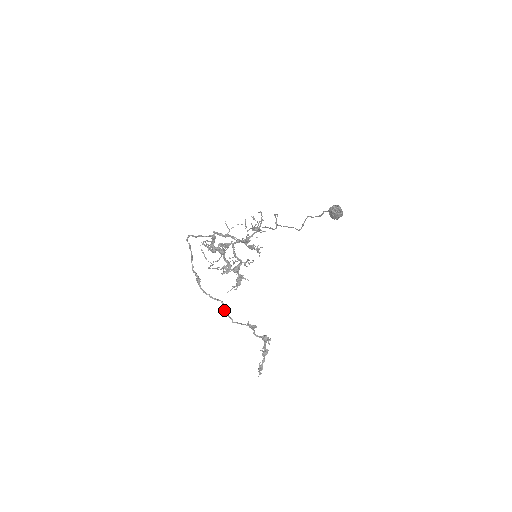
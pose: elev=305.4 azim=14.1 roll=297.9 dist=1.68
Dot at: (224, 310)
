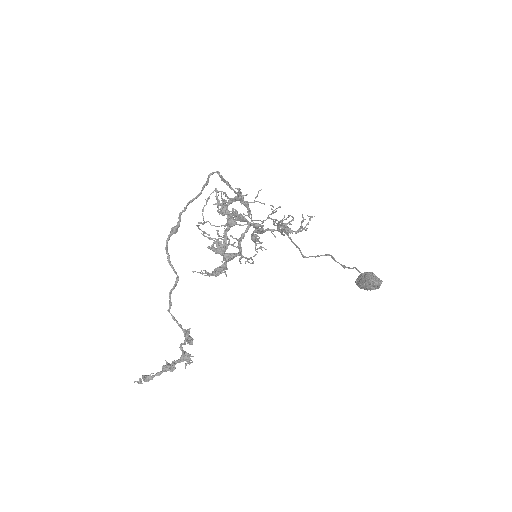
Dot at: (172, 290)
